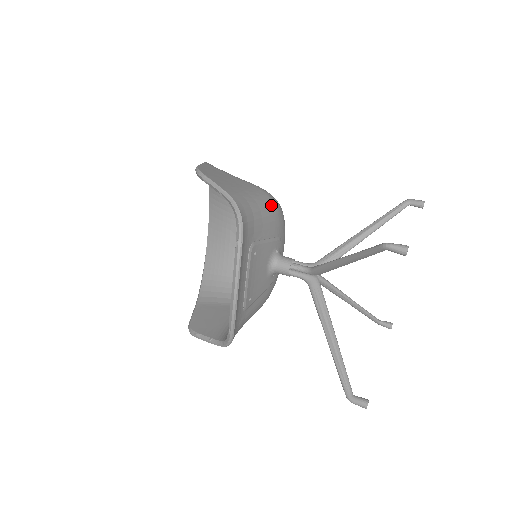
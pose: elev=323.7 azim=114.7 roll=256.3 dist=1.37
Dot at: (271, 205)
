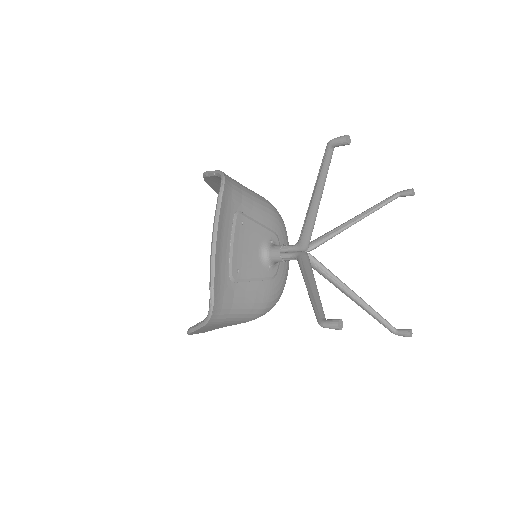
Dot at: (266, 202)
